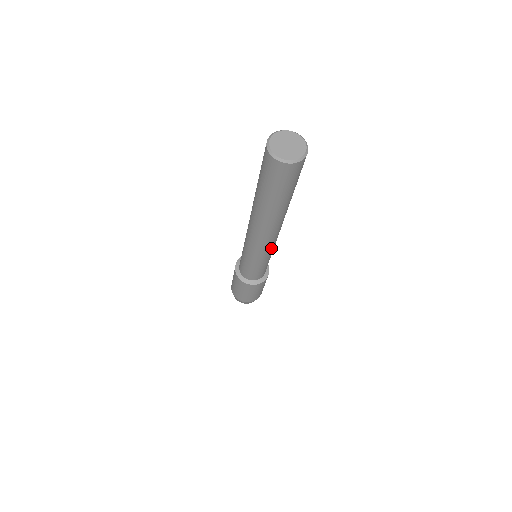
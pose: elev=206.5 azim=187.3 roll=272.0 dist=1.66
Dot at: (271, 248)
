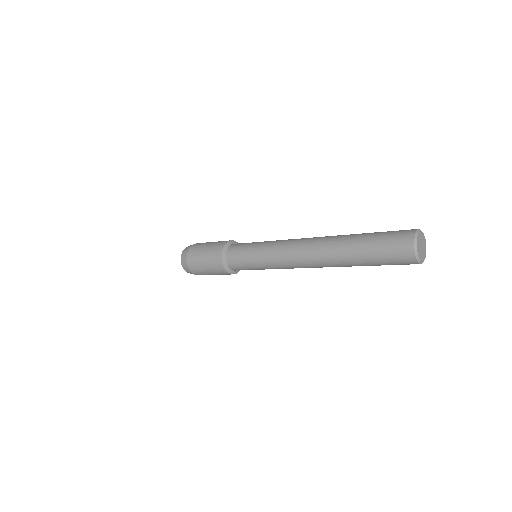
Dot at: occluded
